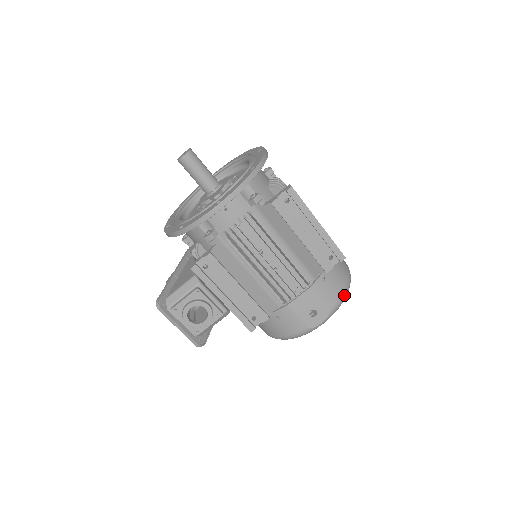
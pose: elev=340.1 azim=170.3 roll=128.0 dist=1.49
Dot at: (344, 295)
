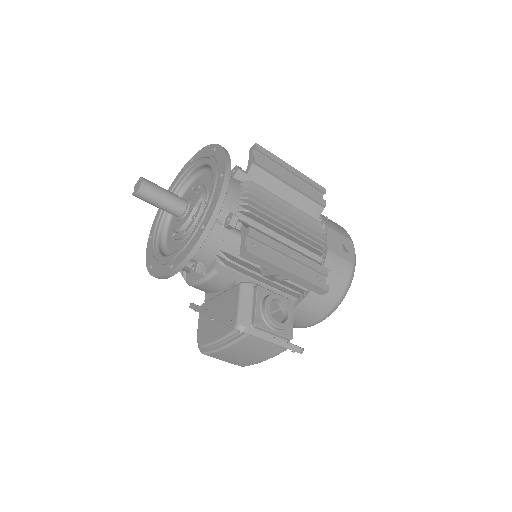
Dot at: occluded
